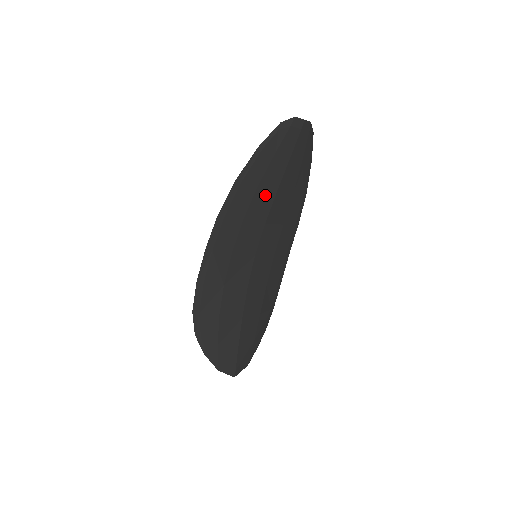
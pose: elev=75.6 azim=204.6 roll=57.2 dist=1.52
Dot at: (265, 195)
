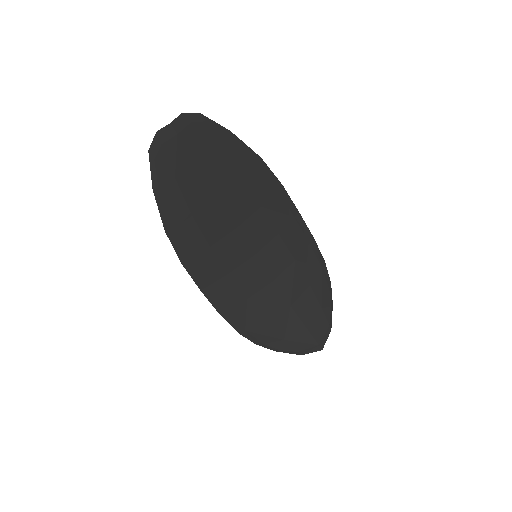
Dot at: (209, 212)
